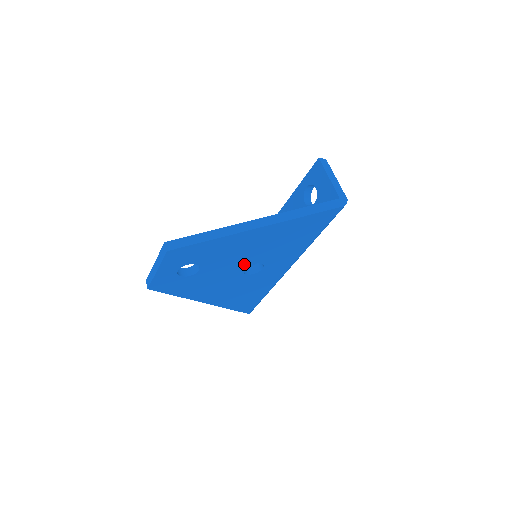
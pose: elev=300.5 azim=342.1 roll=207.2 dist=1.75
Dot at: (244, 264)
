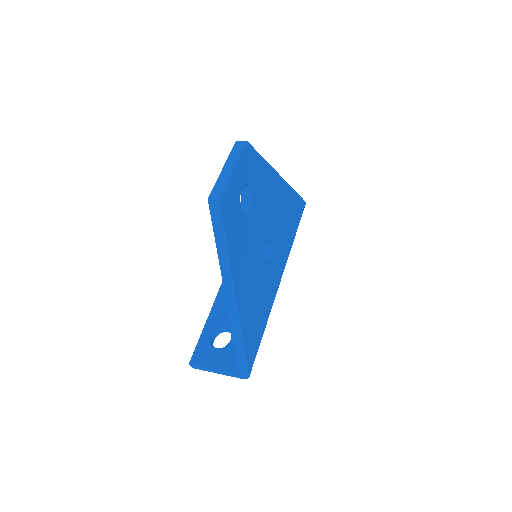
Dot at: (267, 234)
